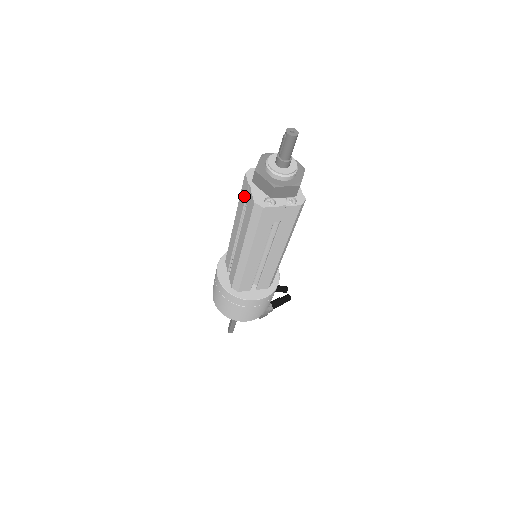
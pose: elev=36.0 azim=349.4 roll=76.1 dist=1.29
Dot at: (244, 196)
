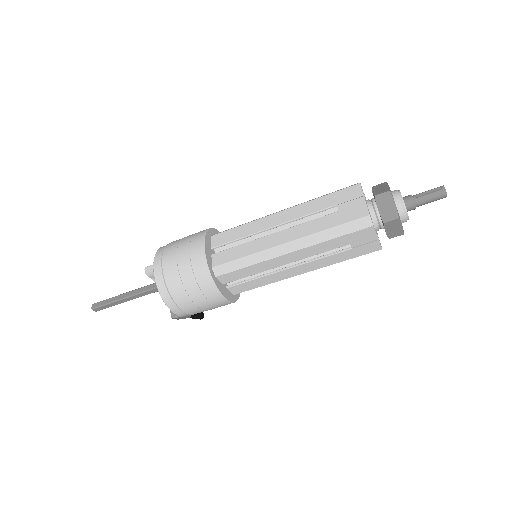
Dot at: (341, 200)
